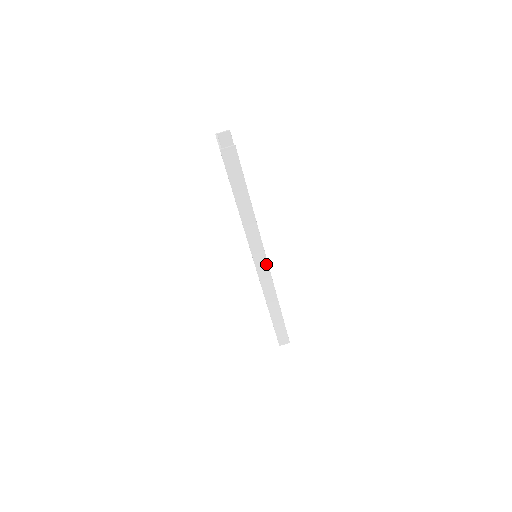
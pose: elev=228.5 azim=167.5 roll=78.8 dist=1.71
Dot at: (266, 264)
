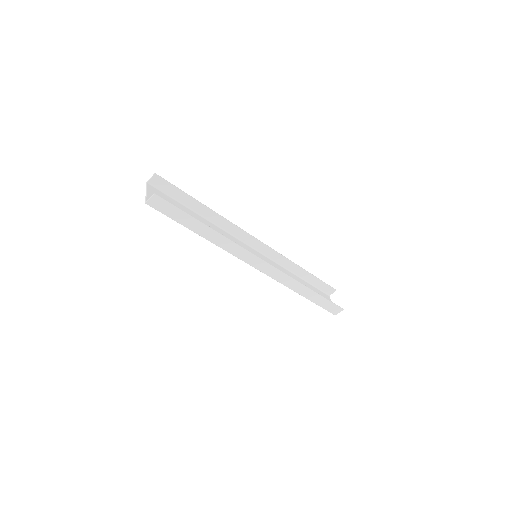
Dot at: (264, 263)
